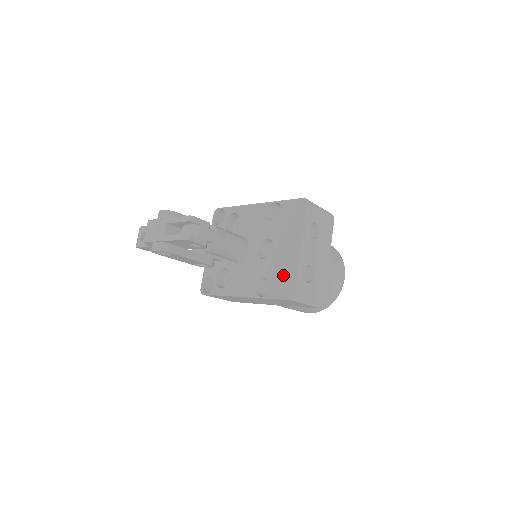
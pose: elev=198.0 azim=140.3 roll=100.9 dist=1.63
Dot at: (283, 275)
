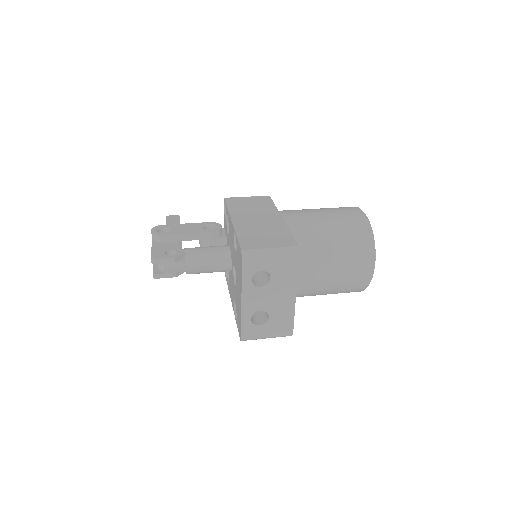
Dot at: (238, 314)
